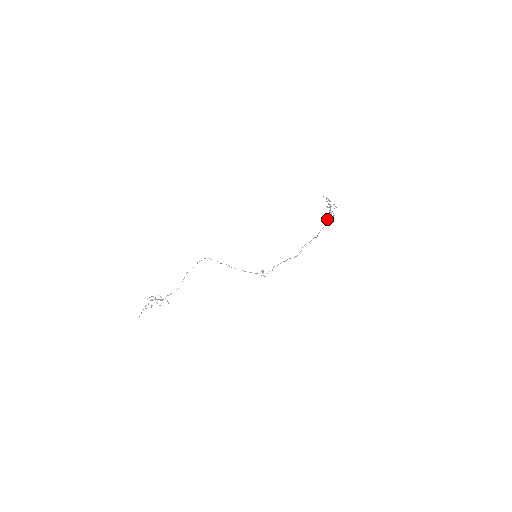
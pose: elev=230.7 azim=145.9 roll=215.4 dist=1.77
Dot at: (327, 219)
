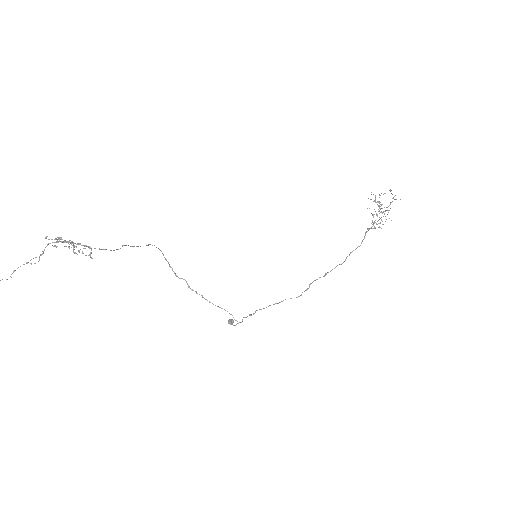
Dot at: (376, 224)
